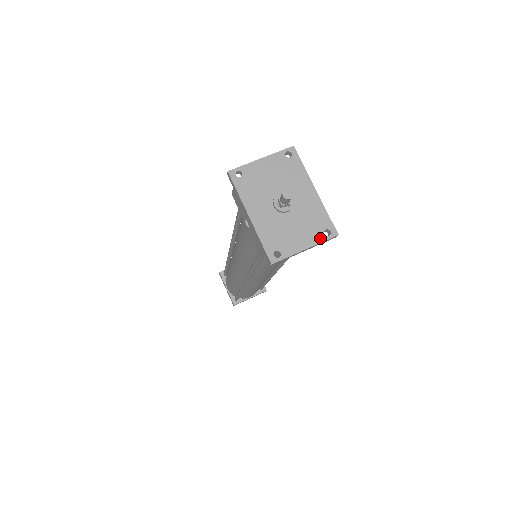
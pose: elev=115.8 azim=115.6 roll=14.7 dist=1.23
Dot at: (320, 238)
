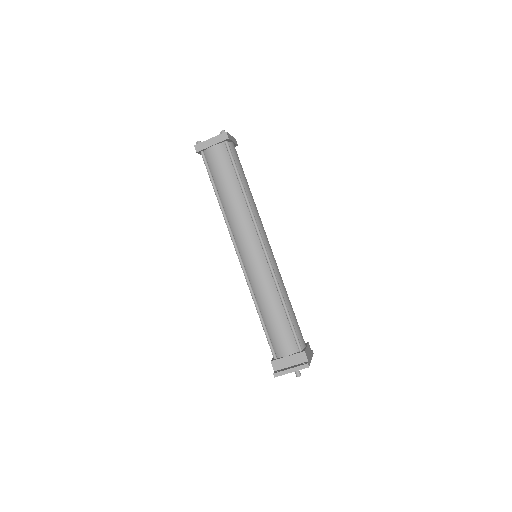
Dot at: occluded
